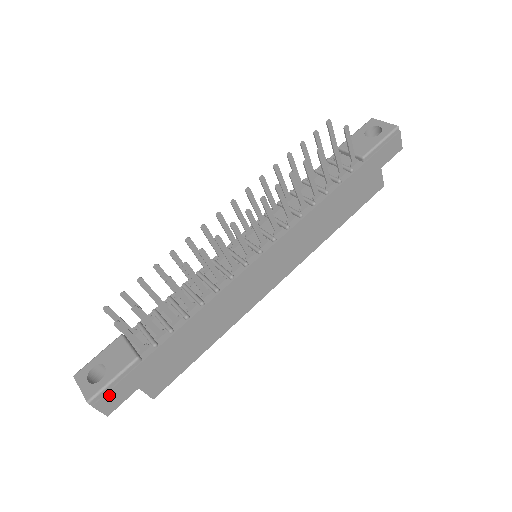
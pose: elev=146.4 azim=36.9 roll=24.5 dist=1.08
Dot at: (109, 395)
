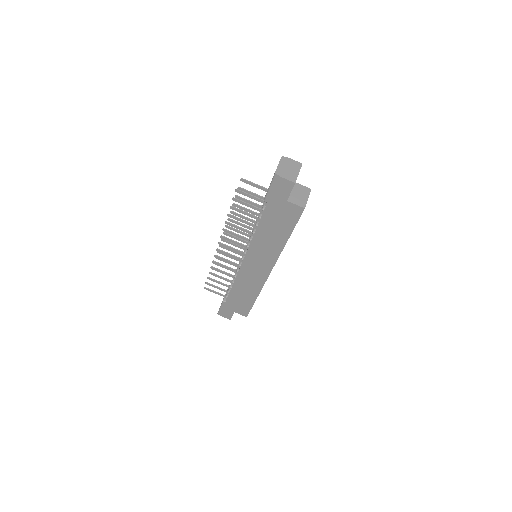
Dot at: (223, 313)
